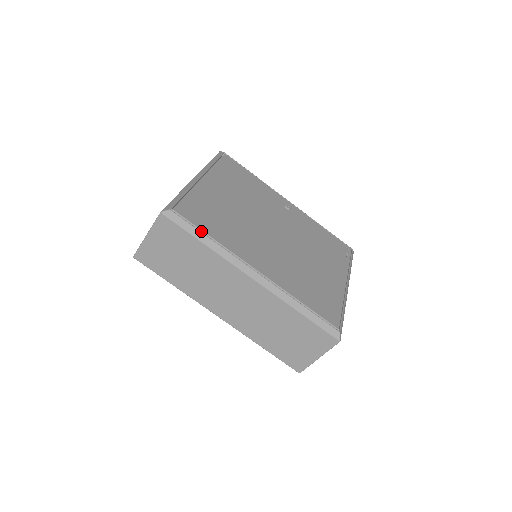
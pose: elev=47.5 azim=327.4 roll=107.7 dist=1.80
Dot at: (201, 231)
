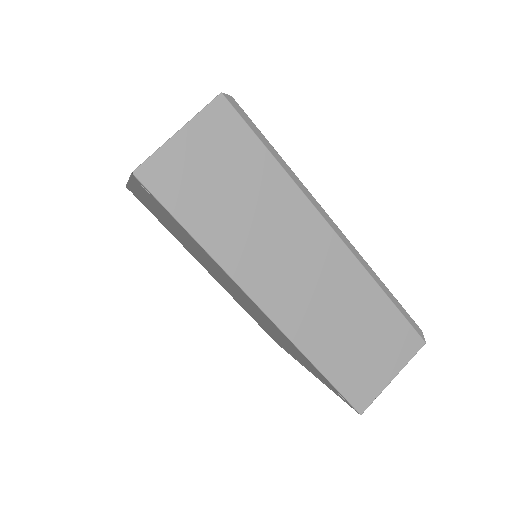
Dot at: (269, 145)
